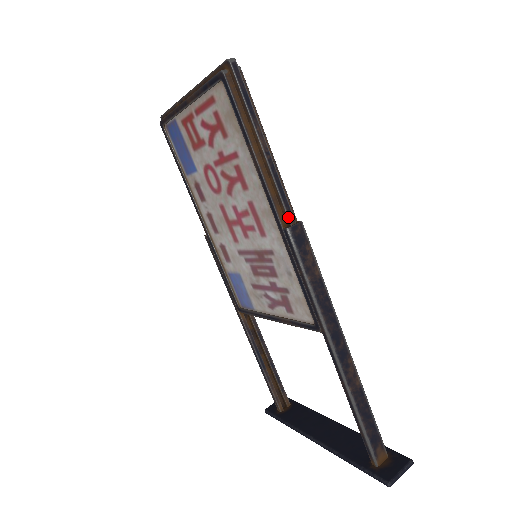
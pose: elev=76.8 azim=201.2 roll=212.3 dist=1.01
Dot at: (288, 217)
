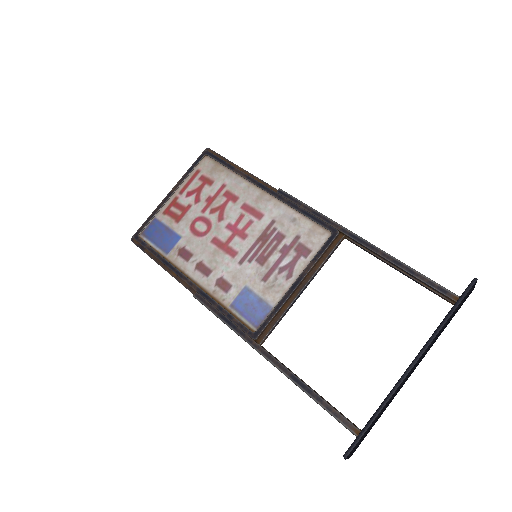
Dot at: occluded
